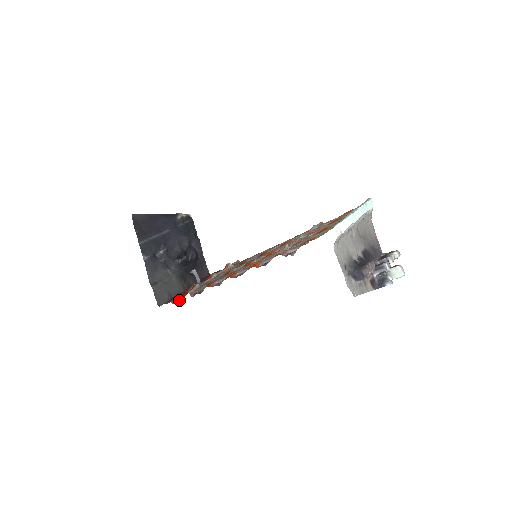
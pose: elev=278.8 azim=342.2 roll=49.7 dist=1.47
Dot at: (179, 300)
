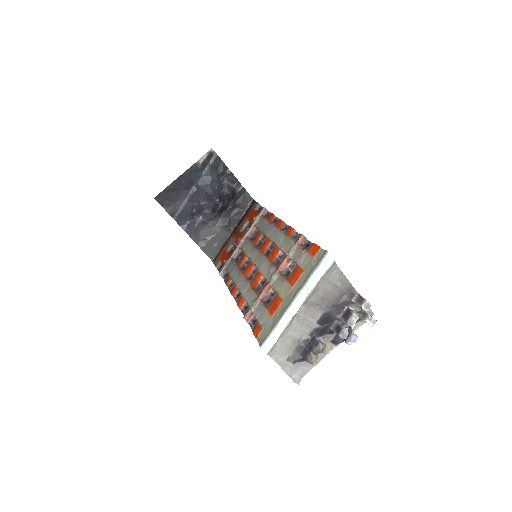
Dot at: (222, 263)
